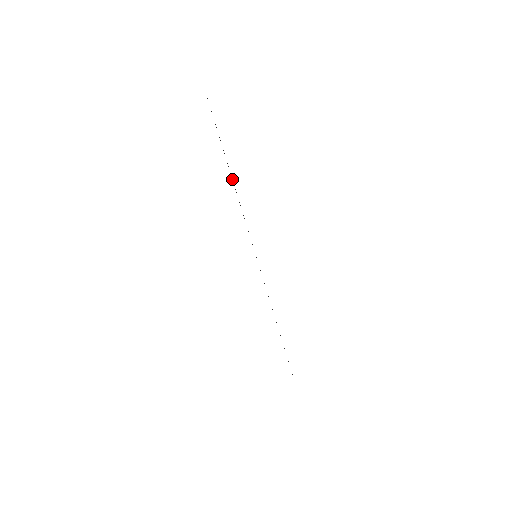
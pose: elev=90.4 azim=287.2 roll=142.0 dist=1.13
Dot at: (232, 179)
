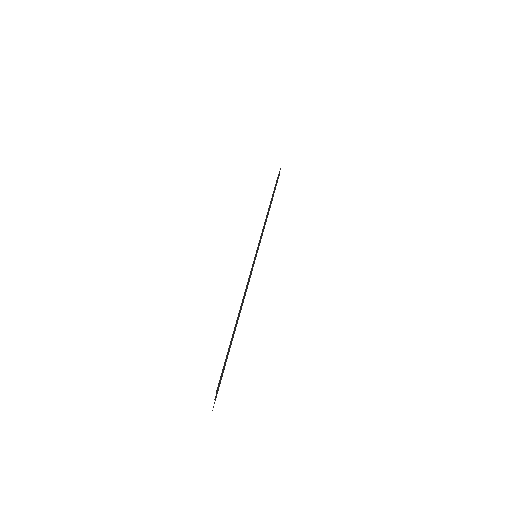
Dot at: (271, 198)
